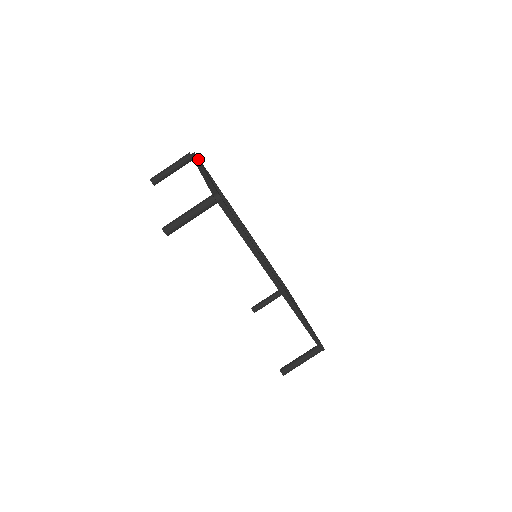
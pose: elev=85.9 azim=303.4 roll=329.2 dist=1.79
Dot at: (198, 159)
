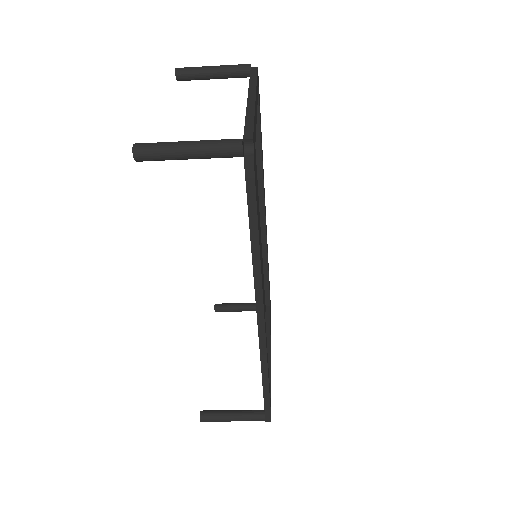
Dot at: (256, 78)
